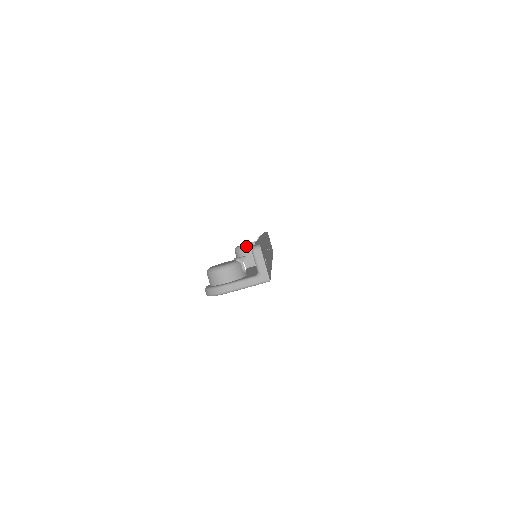
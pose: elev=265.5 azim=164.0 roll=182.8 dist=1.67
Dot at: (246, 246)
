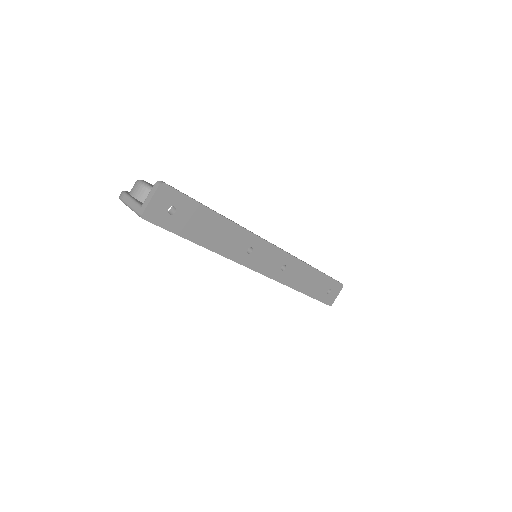
Dot at: occluded
